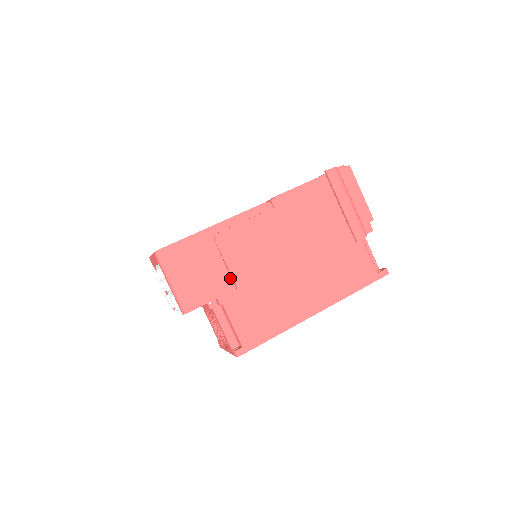
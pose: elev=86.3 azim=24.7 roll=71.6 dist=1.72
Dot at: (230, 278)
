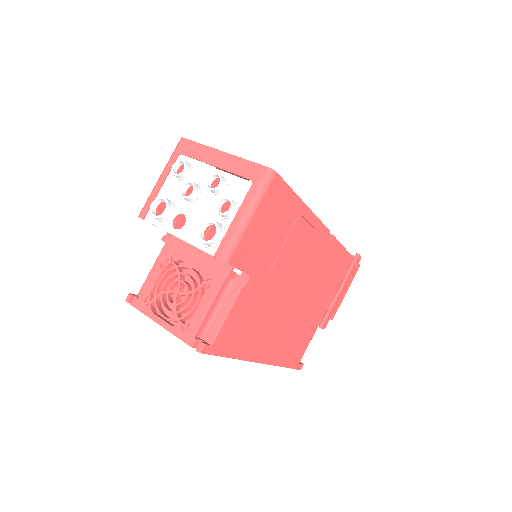
Dot at: (270, 268)
